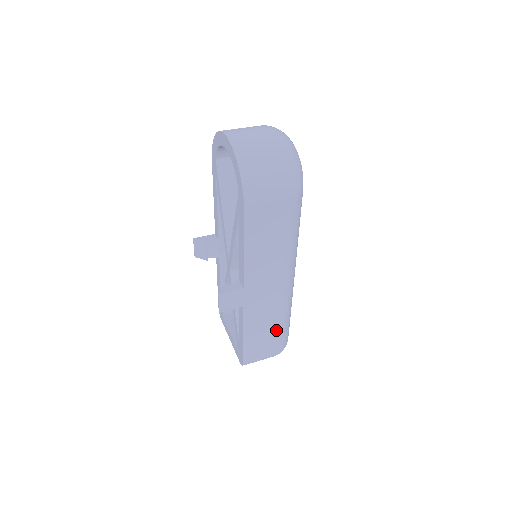
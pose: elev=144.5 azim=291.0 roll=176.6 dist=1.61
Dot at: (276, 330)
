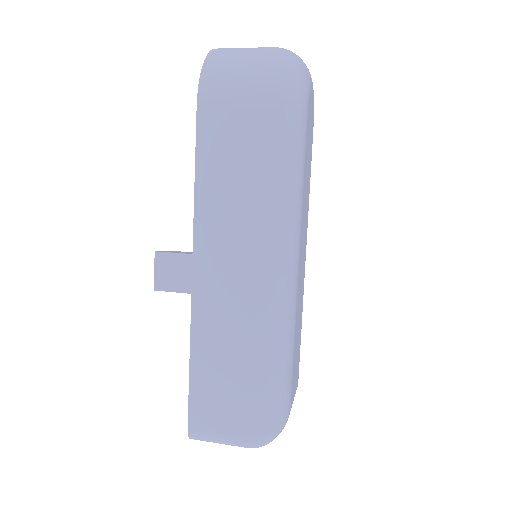
Dot at: (247, 376)
